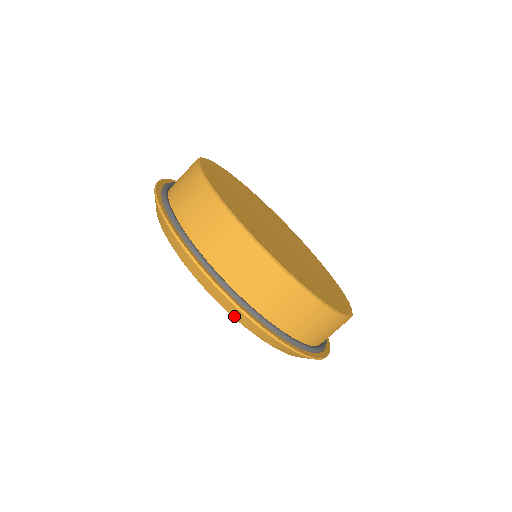
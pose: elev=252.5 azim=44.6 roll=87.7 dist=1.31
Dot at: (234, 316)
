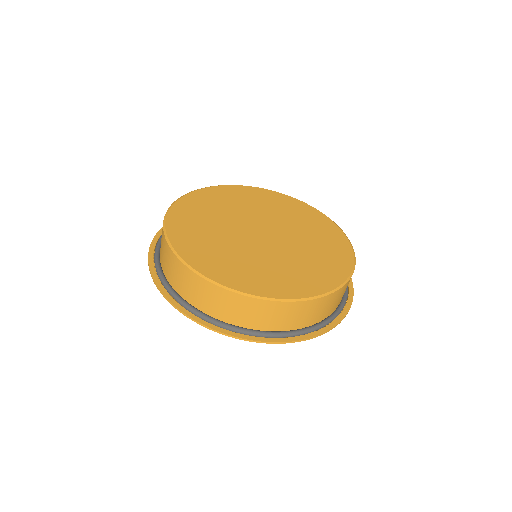
Dot at: occluded
